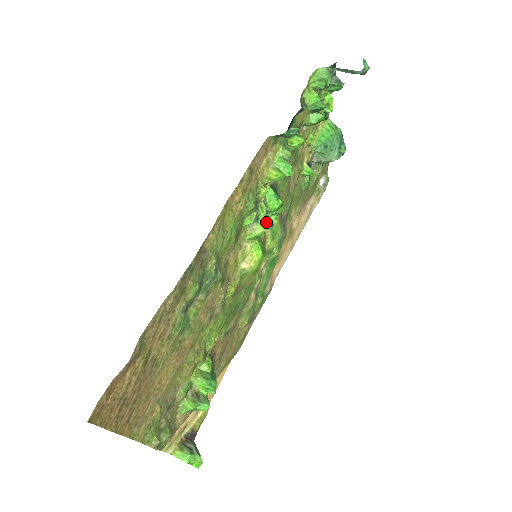
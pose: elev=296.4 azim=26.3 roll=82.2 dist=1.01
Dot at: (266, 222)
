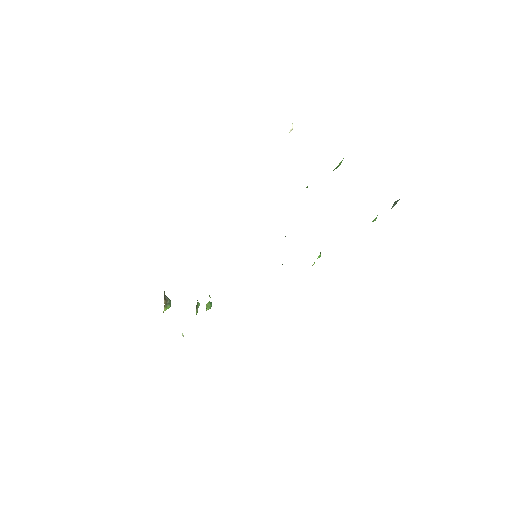
Dot at: occluded
